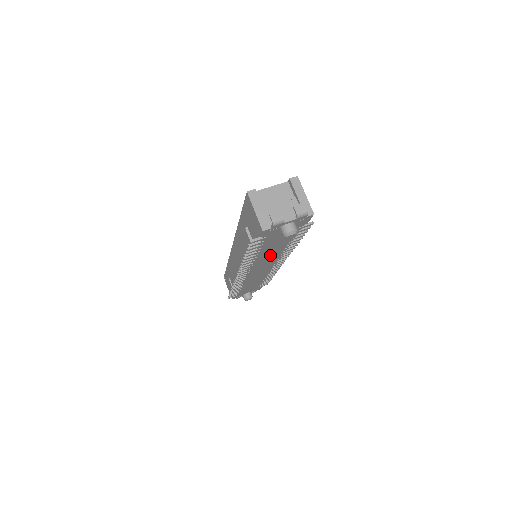
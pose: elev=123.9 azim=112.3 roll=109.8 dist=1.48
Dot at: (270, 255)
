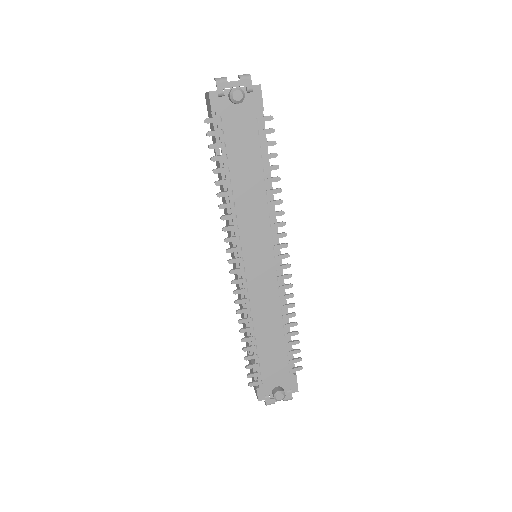
Dot at: (252, 203)
